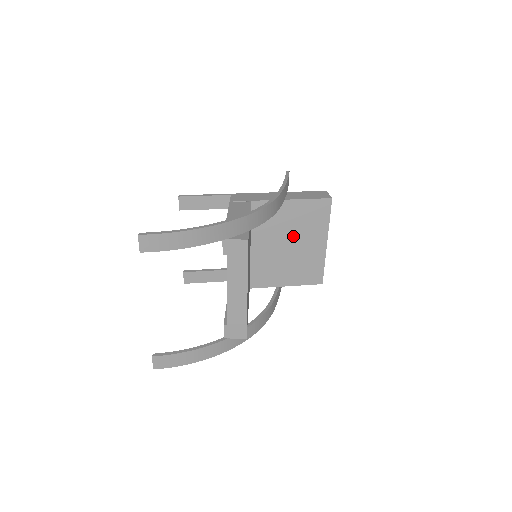
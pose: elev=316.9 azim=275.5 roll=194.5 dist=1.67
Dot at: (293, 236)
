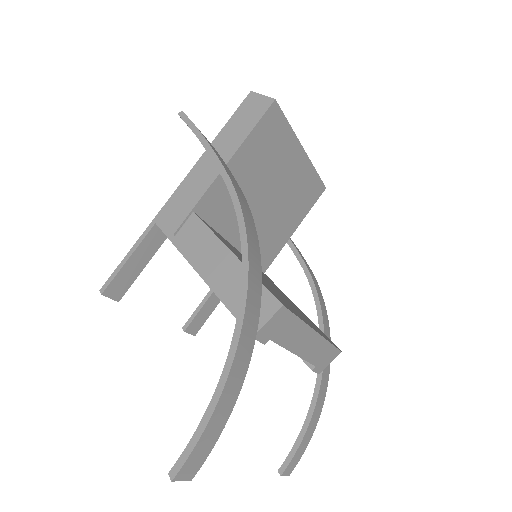
Dot at: (266, 185)
